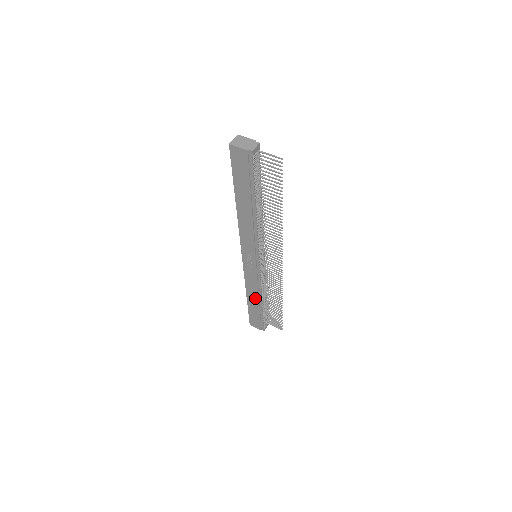
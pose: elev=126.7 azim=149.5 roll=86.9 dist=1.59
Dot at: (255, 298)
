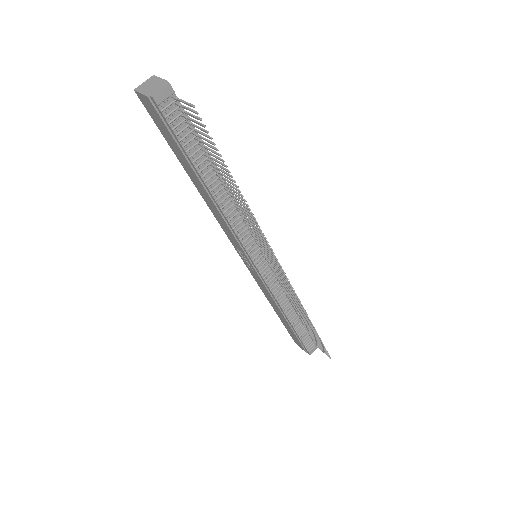
Dot at: (279, 312)
